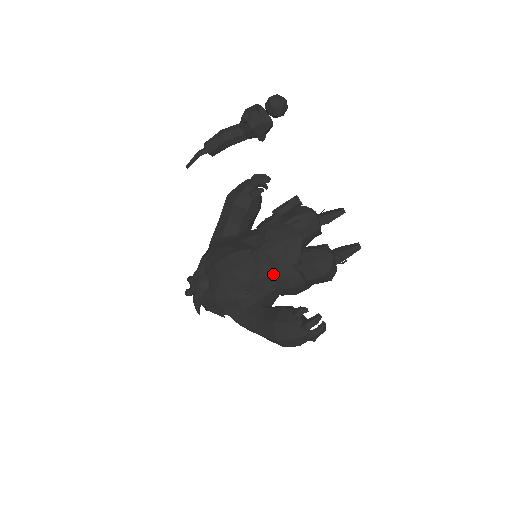
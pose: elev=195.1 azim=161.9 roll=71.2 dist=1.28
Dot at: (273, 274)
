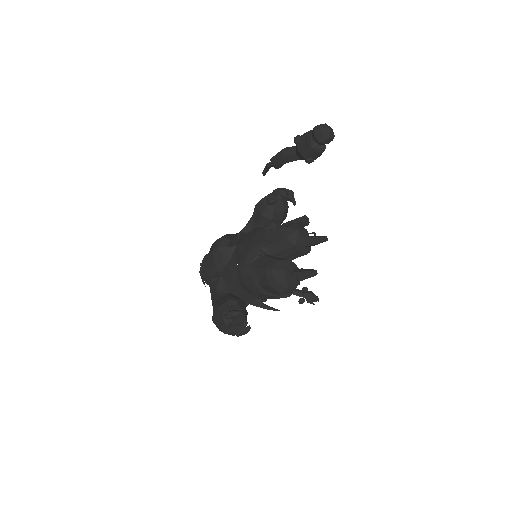
Dot at: (237, 266)
